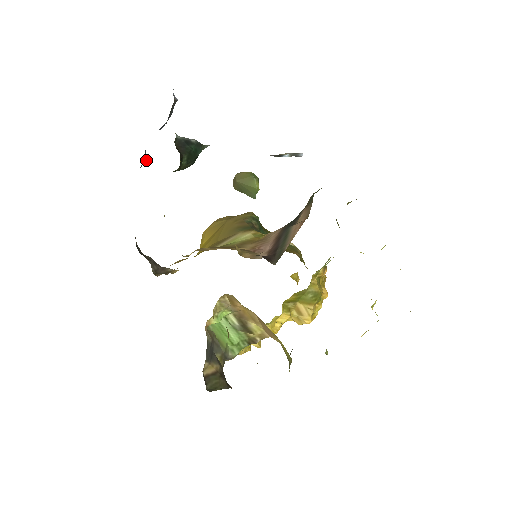
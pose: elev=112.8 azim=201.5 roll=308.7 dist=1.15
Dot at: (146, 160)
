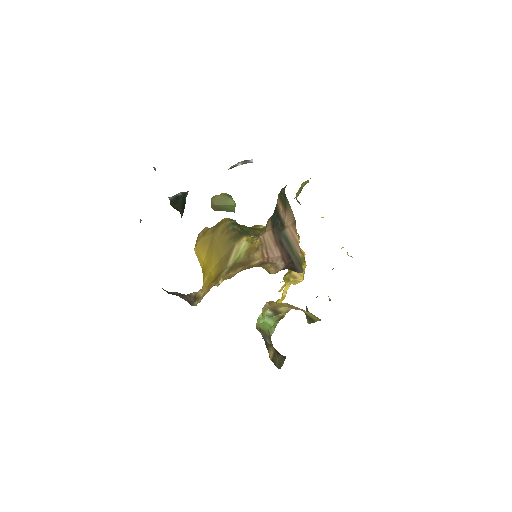
Dot at: occluded
